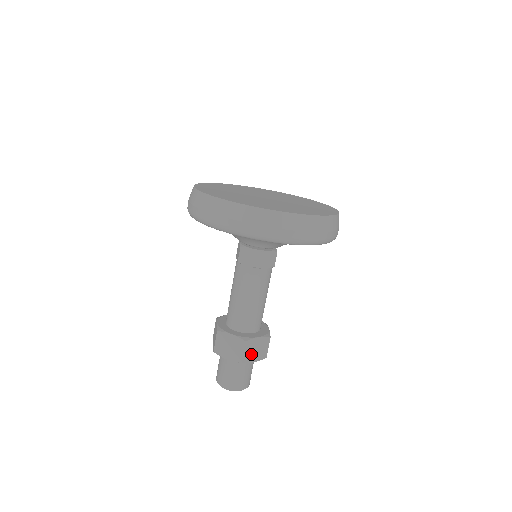
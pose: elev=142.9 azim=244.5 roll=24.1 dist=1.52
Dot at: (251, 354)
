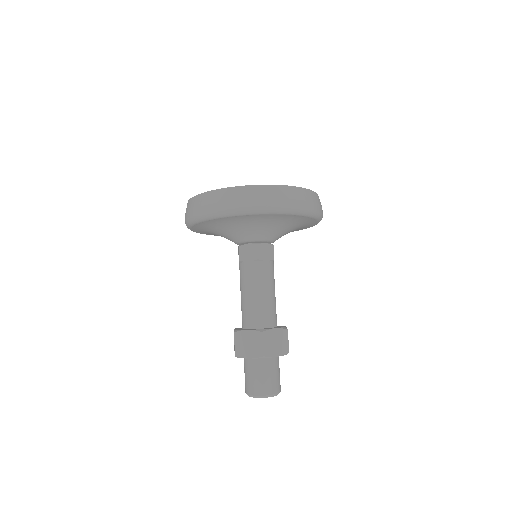
Dot at: occluded
